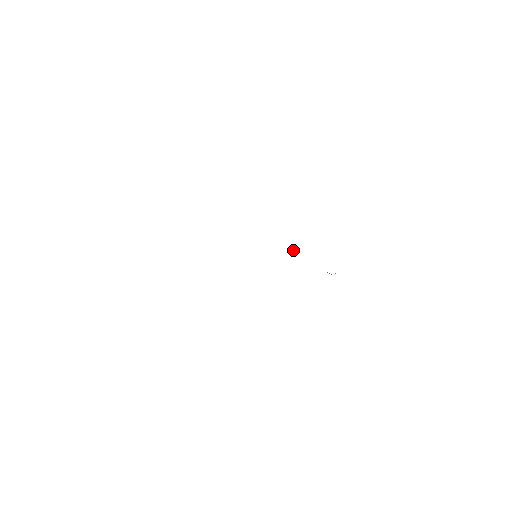
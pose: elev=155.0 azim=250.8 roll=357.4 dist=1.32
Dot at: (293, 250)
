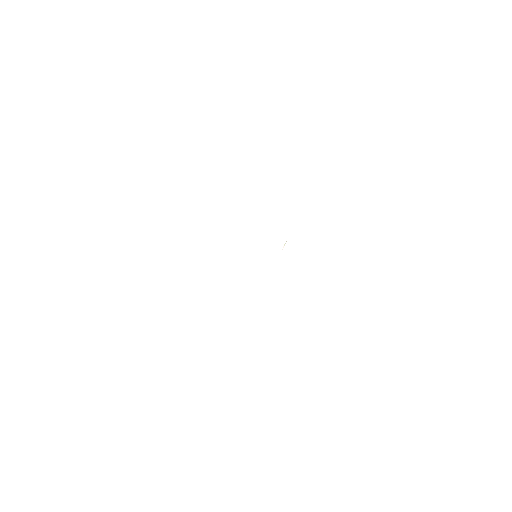
Dot at: (283, 246)
